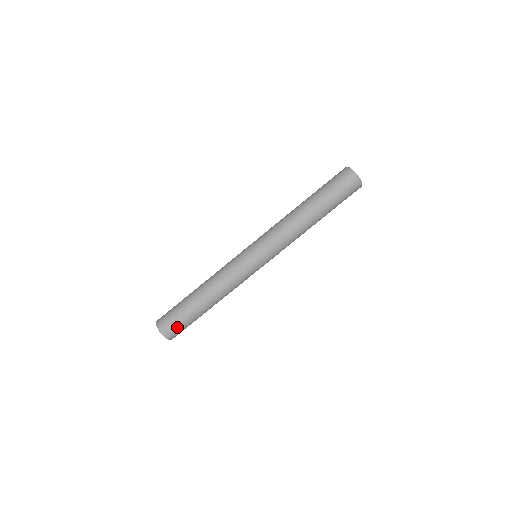
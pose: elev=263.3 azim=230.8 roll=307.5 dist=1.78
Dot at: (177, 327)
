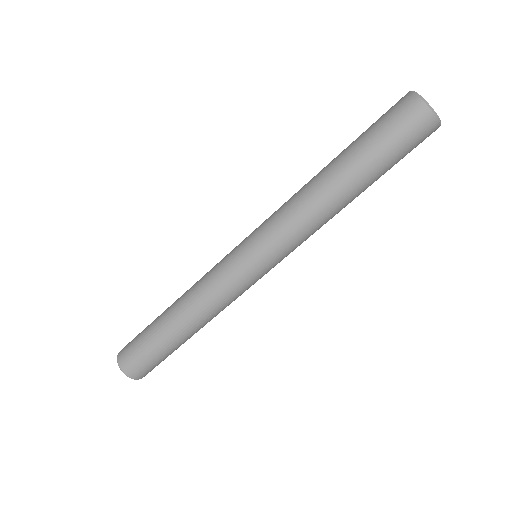
Dot at: (154, 367)
